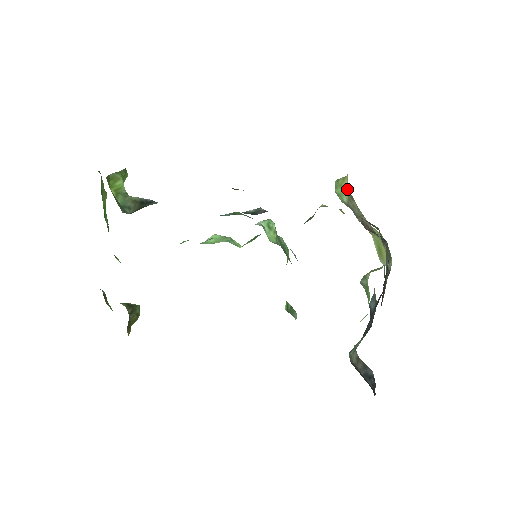
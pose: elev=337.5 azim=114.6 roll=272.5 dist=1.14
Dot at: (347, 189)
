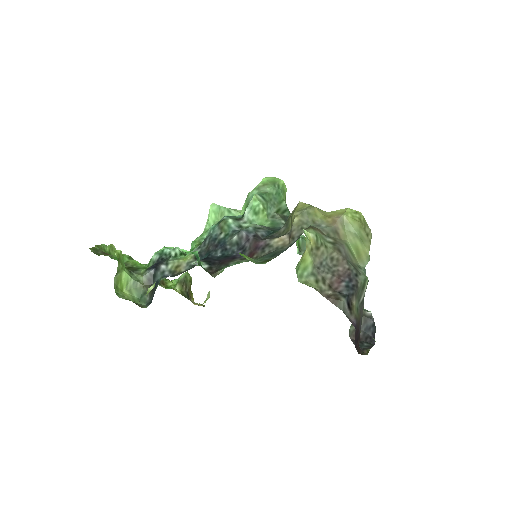
Dot at: (309, 254)
